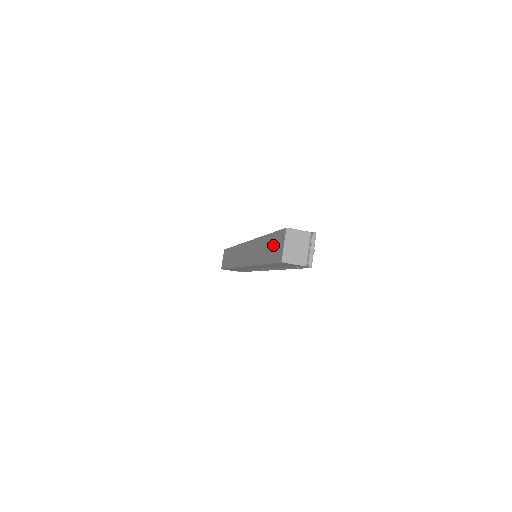
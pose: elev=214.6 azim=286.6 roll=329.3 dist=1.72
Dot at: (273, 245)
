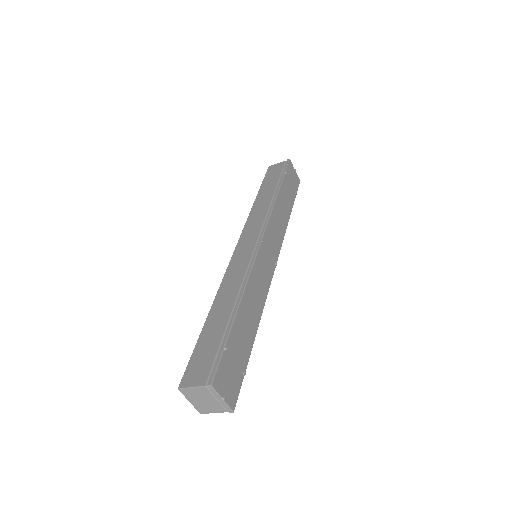
Dot at: occluded
